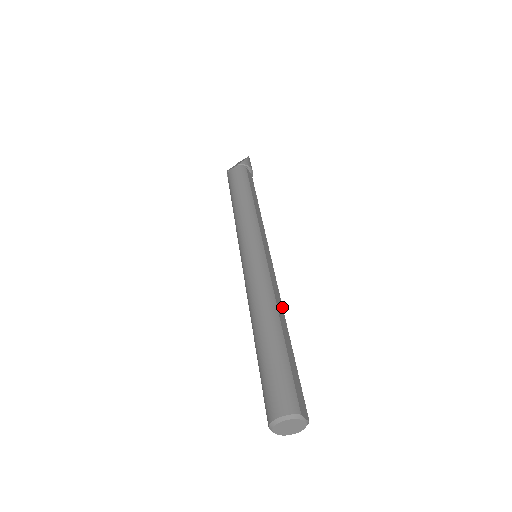
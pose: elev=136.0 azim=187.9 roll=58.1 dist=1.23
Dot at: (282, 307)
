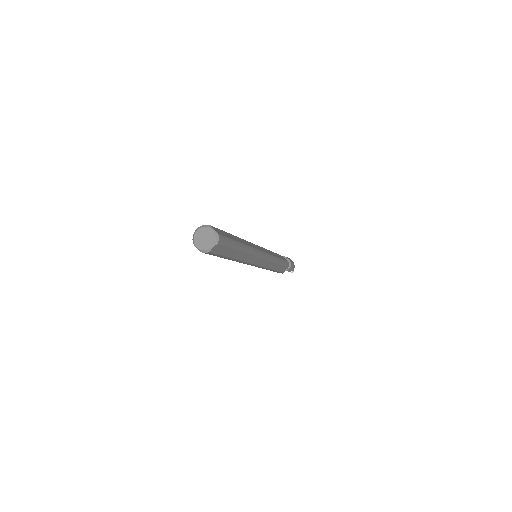
Dot at: (249, 246)
